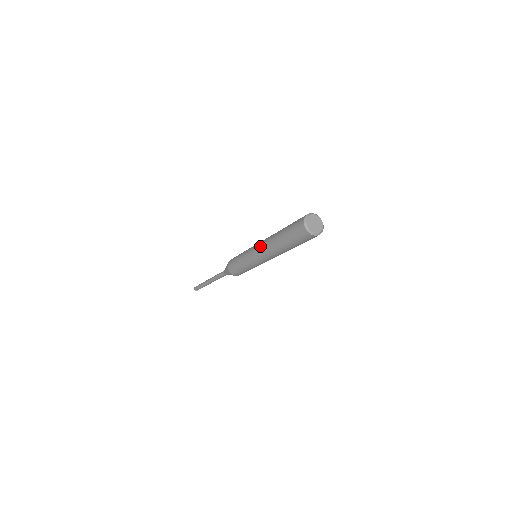
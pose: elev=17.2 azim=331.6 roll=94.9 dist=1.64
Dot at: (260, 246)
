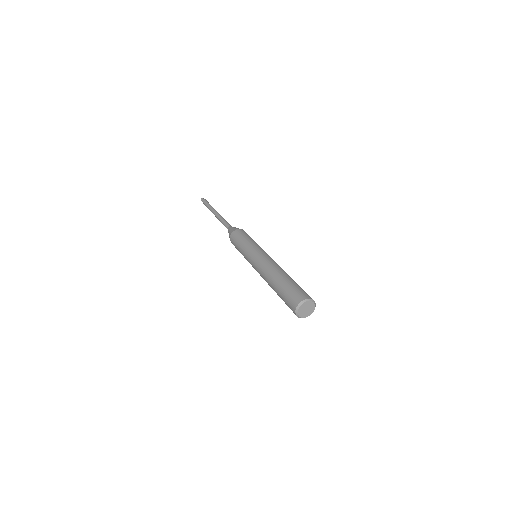
Dot at: occluded
